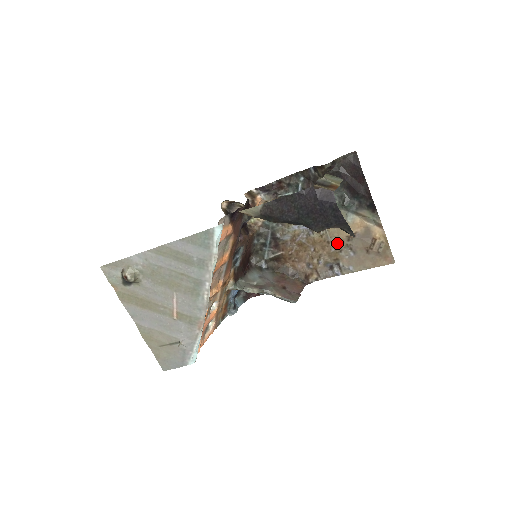
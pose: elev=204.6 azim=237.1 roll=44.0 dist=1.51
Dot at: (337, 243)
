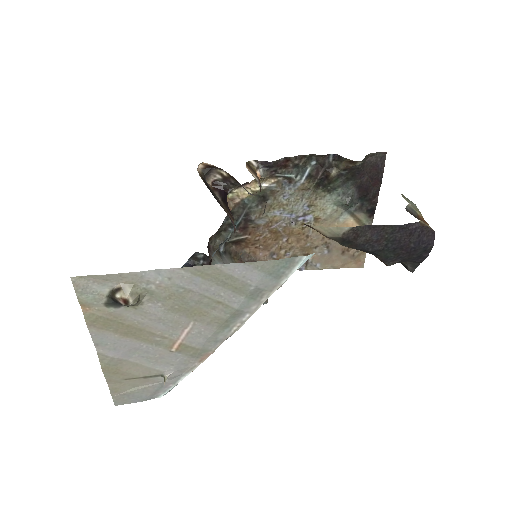
Dot at: (316, 239)
